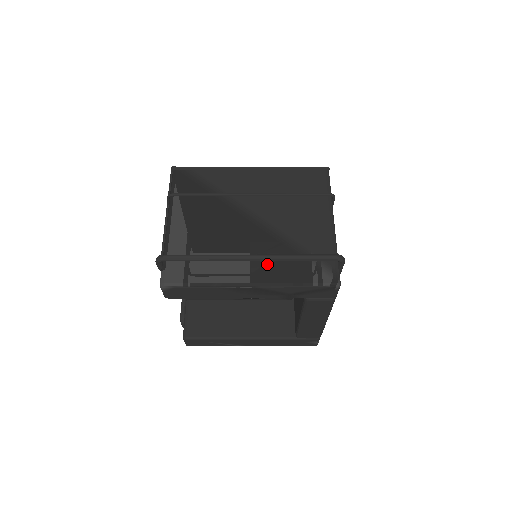
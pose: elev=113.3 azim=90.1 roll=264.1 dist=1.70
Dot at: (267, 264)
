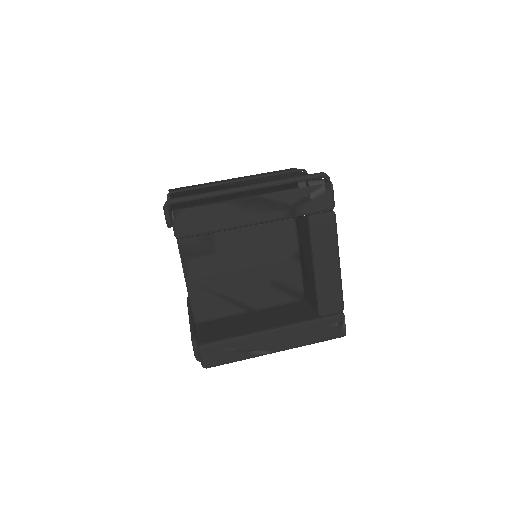
Dot at: (264, 189)
